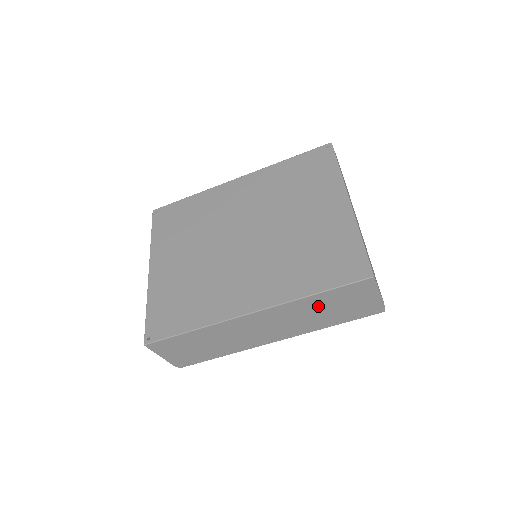
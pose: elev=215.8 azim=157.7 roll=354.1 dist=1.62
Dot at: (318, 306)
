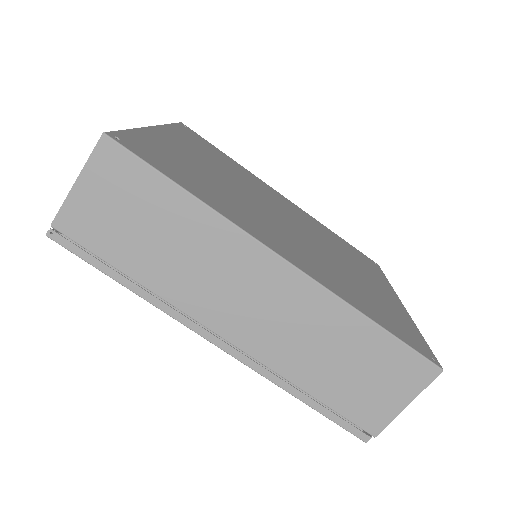
Dot at: (344, 344)
